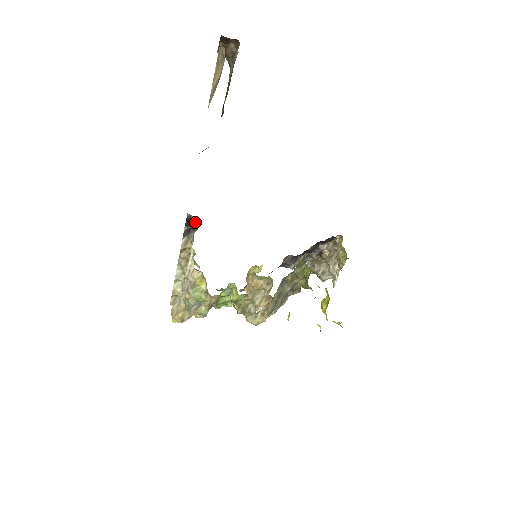
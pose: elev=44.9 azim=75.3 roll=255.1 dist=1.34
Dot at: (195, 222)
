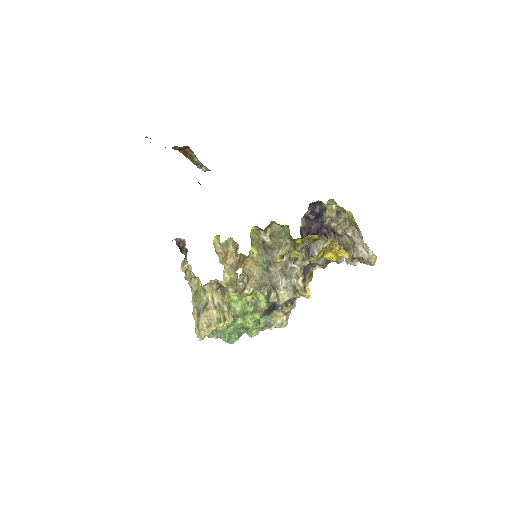
Dot at: (183, 244)
